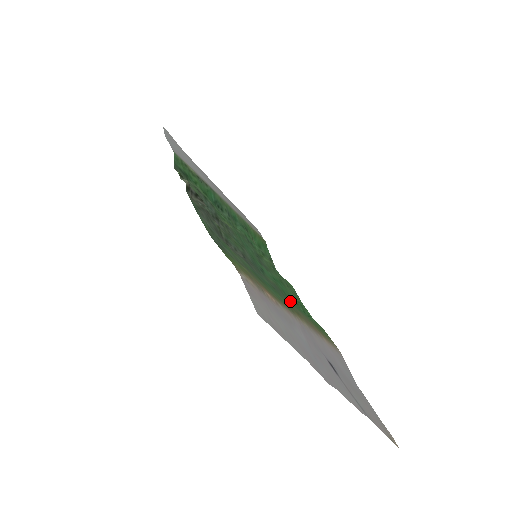
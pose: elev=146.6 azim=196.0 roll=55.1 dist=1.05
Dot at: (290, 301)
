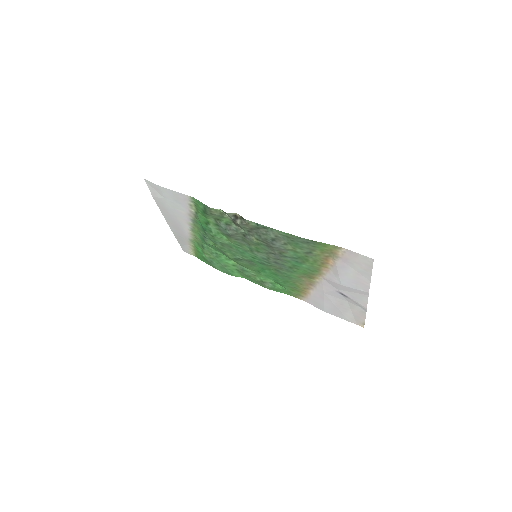
Dot at: (282, 278)
